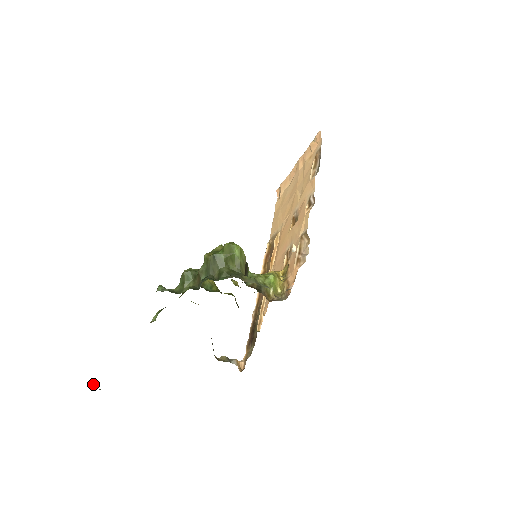
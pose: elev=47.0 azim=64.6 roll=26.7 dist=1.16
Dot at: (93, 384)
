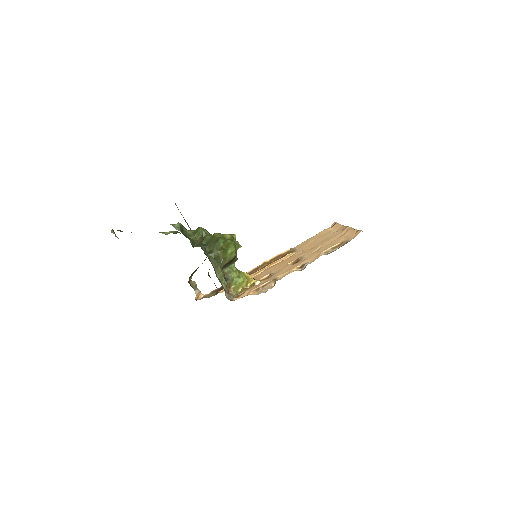
Dot at: (113, 232)
